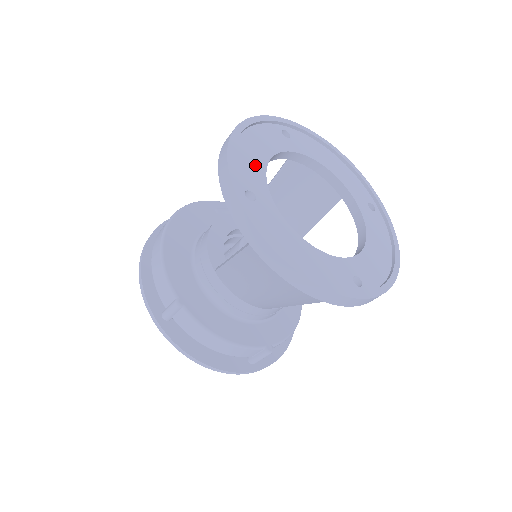
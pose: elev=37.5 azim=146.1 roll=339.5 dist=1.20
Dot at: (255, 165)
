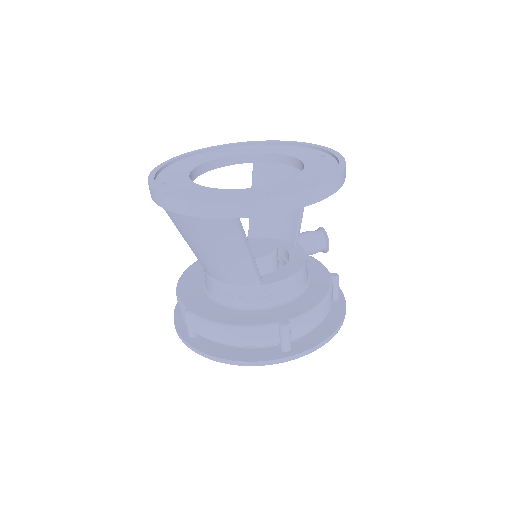
Dot at: (182, 170)
